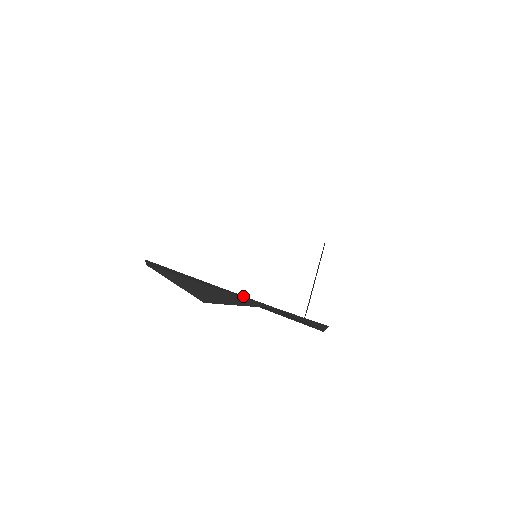
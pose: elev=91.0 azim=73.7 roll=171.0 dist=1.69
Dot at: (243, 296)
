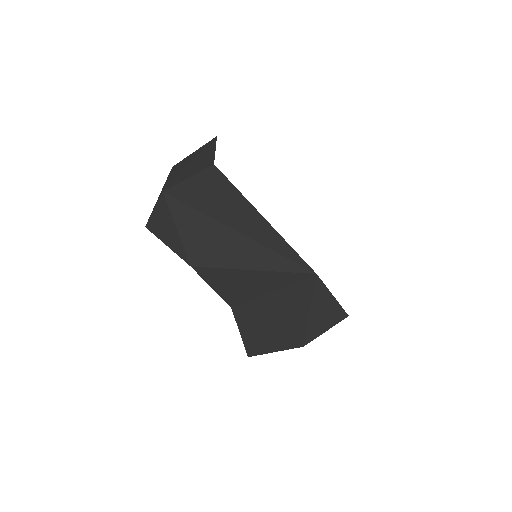
Dot at: (288, 249)
